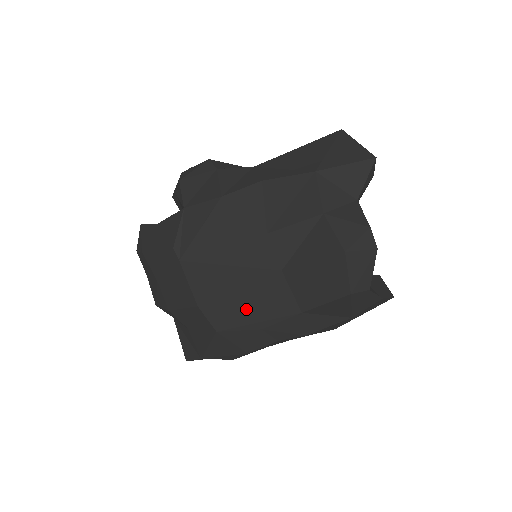
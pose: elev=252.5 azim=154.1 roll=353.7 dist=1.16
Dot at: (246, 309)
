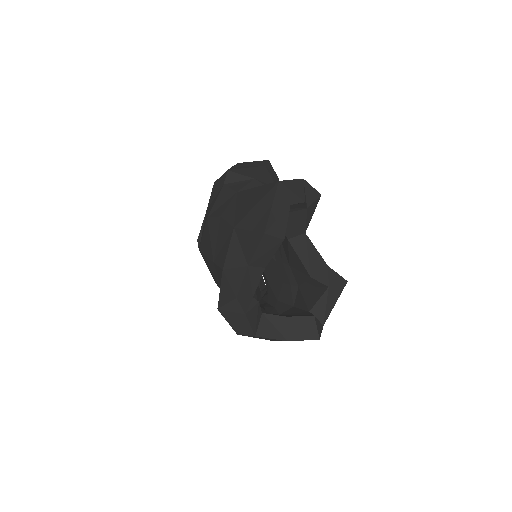
Dot at: occluded
